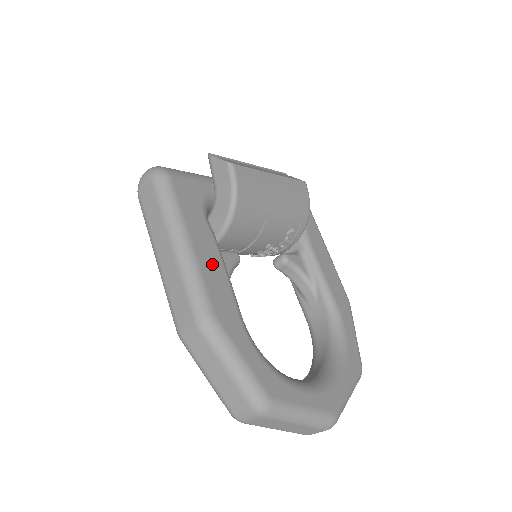
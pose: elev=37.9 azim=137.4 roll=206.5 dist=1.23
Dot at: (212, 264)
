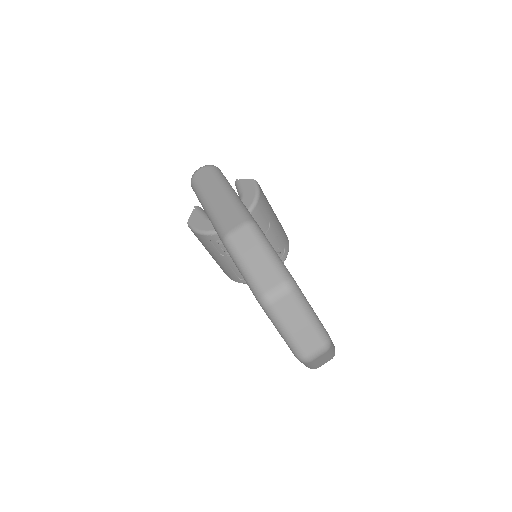
Dot at: occluded
